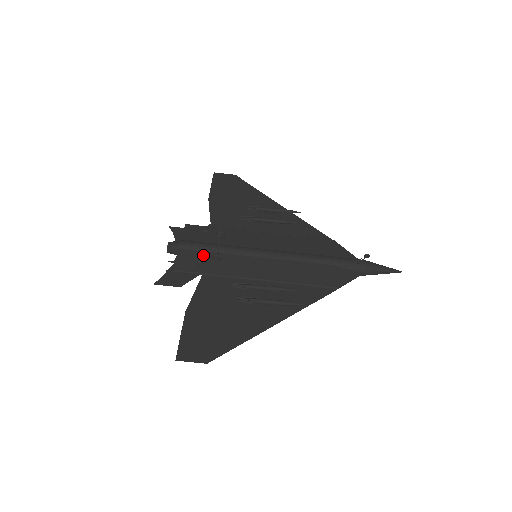
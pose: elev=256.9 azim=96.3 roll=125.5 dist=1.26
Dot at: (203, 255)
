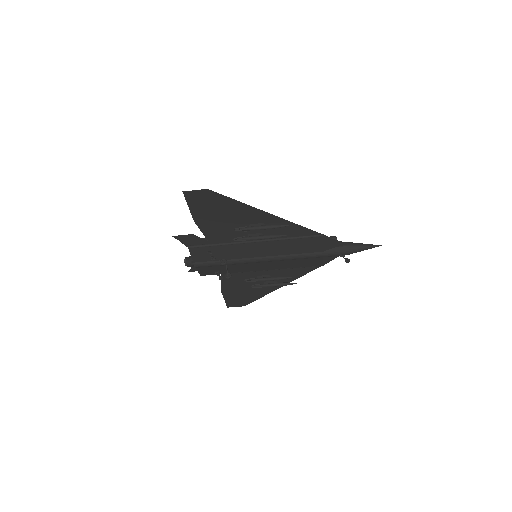
Dot at: (216, 268)
